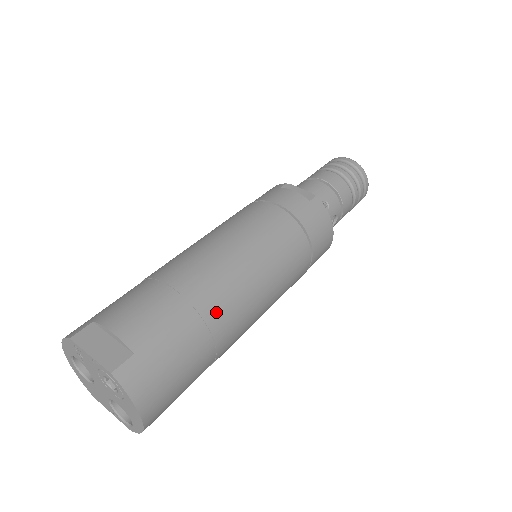
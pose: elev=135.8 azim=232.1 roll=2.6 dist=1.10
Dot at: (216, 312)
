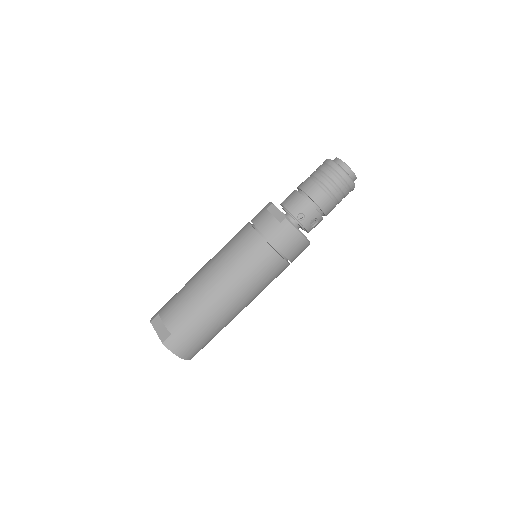
Dot at: (212, 309)
